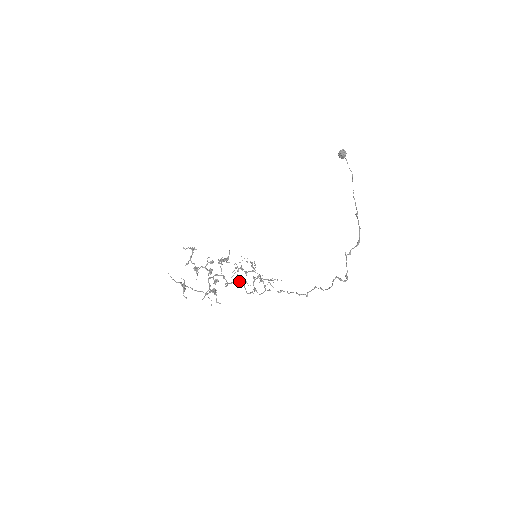
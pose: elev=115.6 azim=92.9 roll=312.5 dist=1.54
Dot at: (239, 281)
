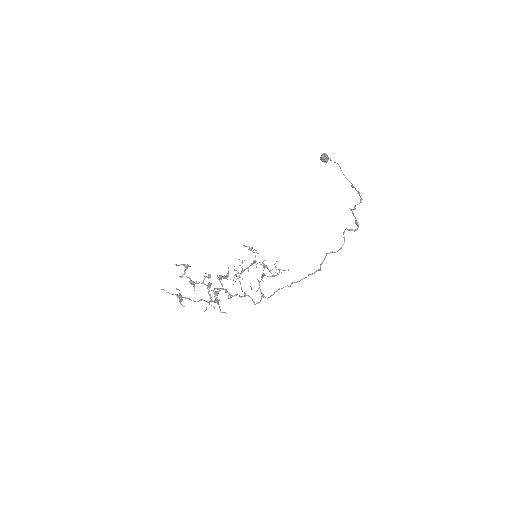
Dot at: occluded
